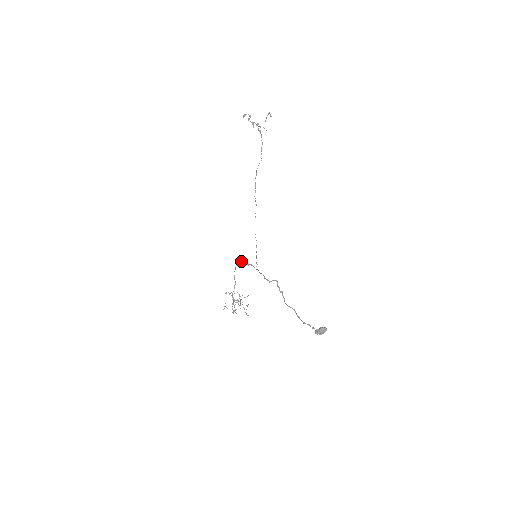
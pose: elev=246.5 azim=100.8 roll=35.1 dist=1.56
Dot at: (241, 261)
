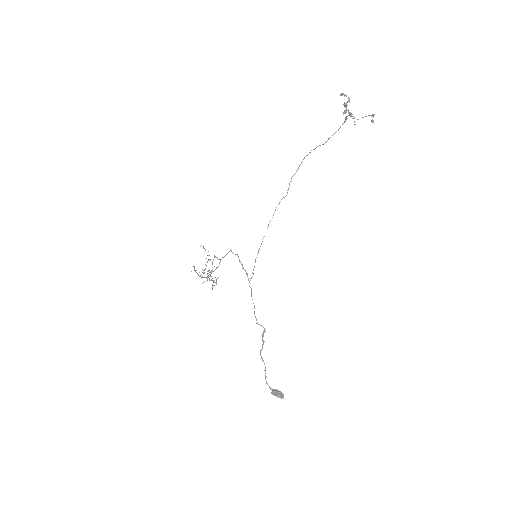
Dot at: (238, 256)
